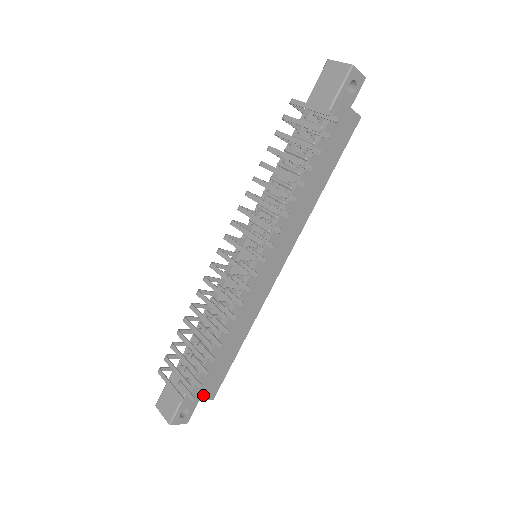
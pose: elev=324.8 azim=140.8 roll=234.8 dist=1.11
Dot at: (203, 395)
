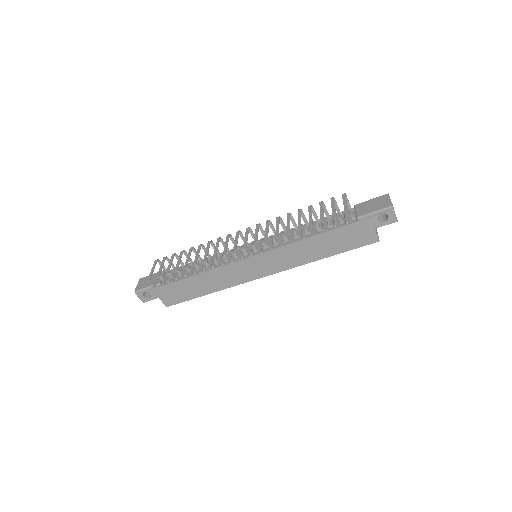
Dot at: (163, 297)
